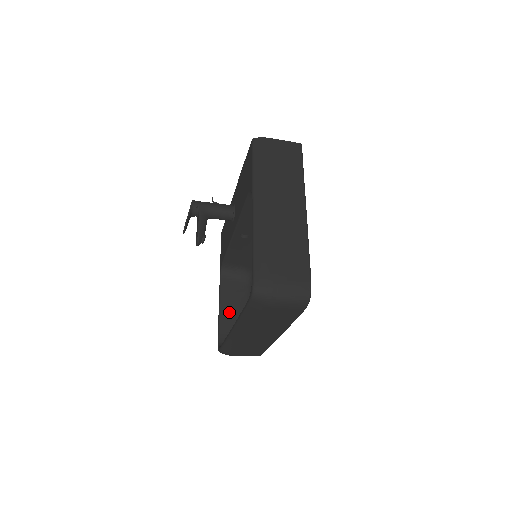
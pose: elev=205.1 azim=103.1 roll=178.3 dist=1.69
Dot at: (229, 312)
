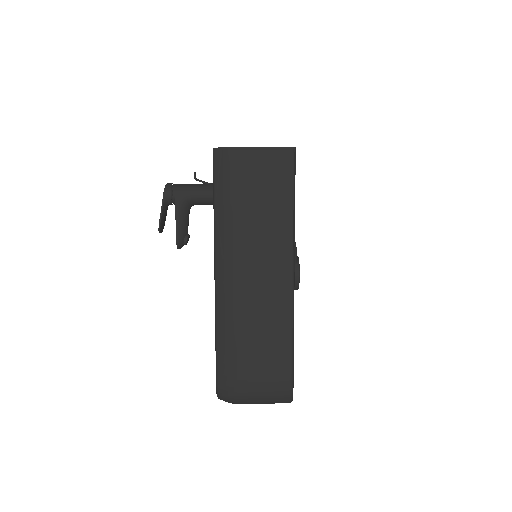
Dot at: occluded
